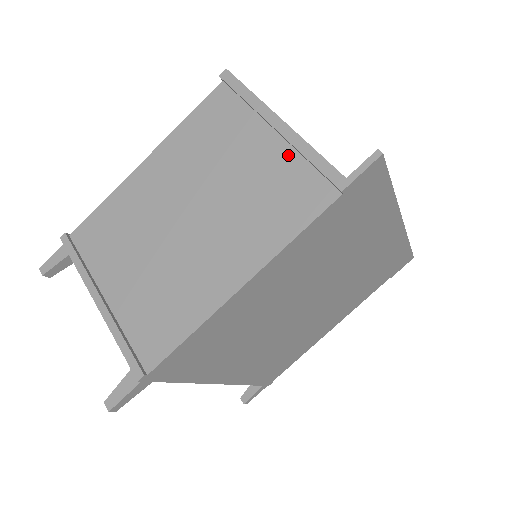
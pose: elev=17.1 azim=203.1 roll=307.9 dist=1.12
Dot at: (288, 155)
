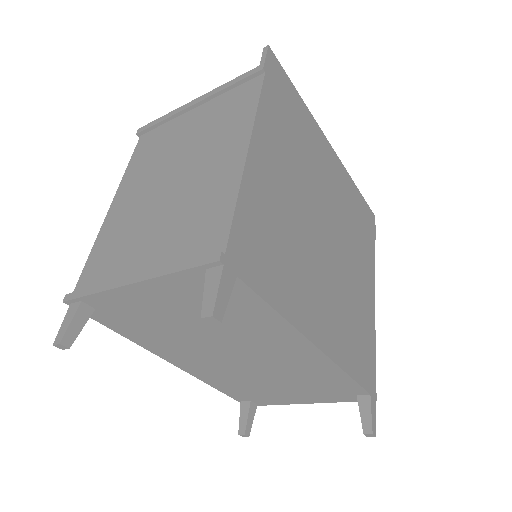
Dot at: (214, 102)
